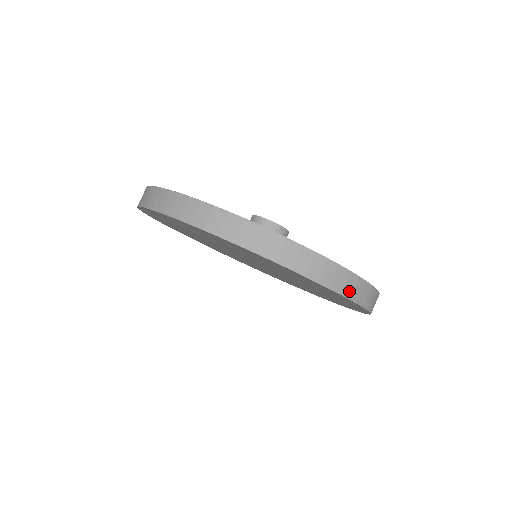
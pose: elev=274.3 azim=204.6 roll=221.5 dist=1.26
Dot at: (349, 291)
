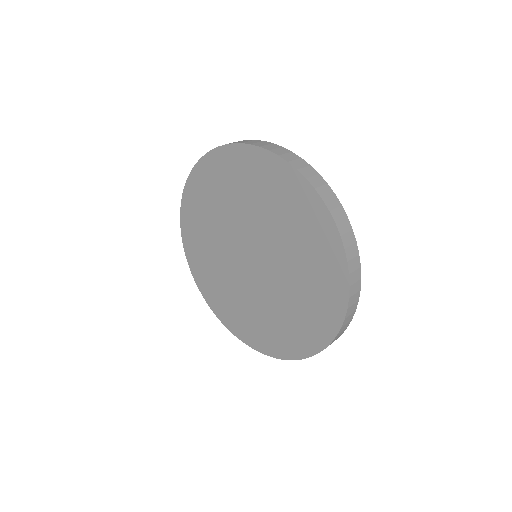
Dot at: (307, 174)
